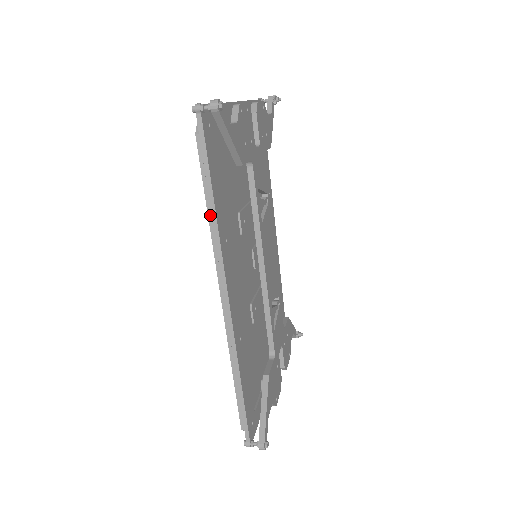
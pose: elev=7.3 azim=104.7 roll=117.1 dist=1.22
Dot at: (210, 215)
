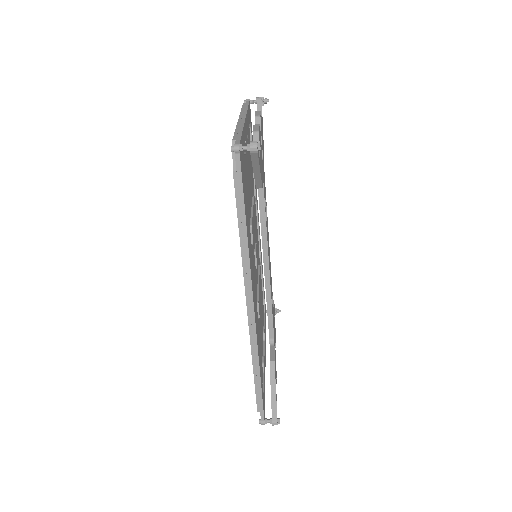
Dot at: (242, 241)
